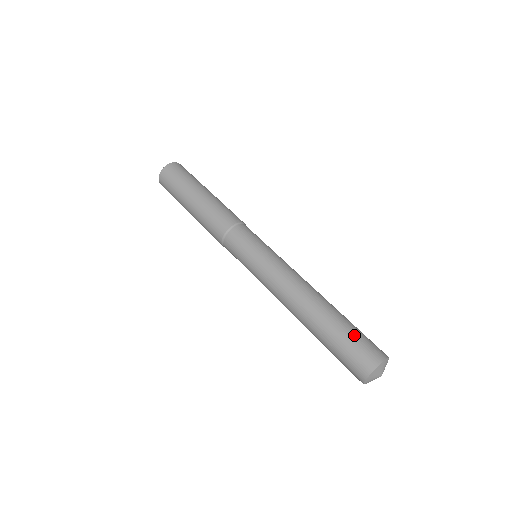
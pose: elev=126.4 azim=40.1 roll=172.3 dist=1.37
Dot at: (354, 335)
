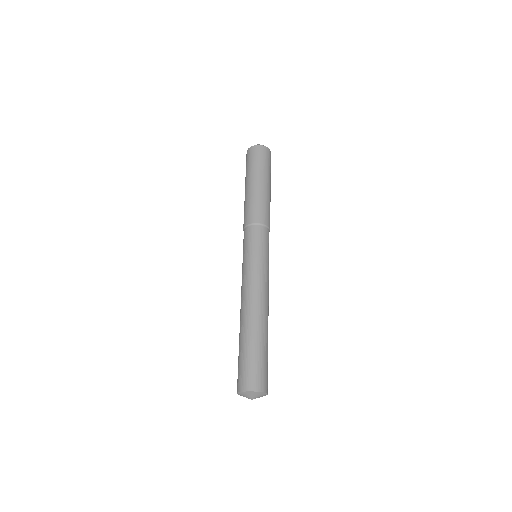
Dot at: (258, 360)
